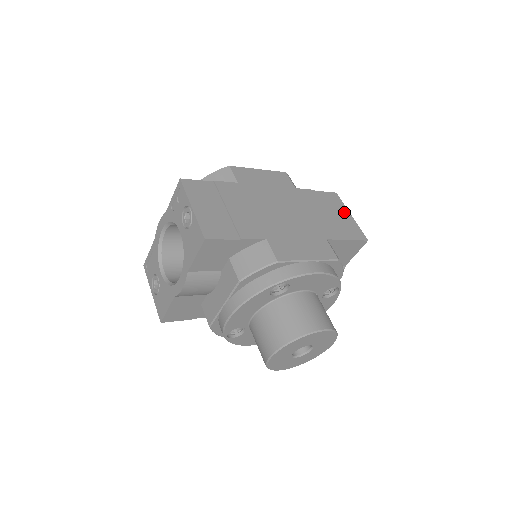
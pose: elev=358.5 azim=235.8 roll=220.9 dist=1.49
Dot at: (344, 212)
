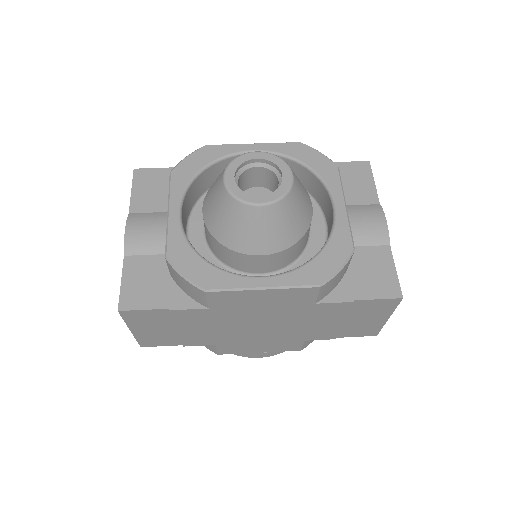
Dot at: (379, 317)
